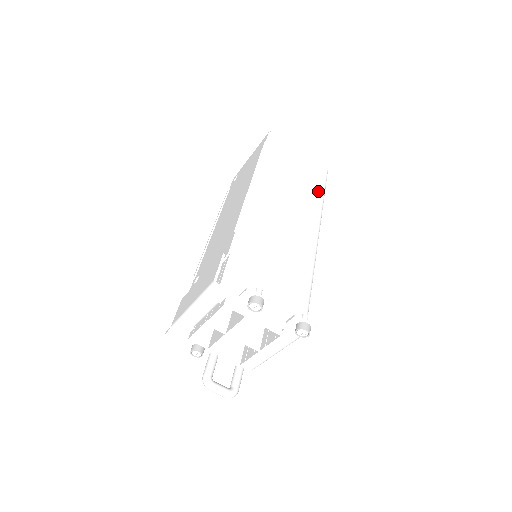
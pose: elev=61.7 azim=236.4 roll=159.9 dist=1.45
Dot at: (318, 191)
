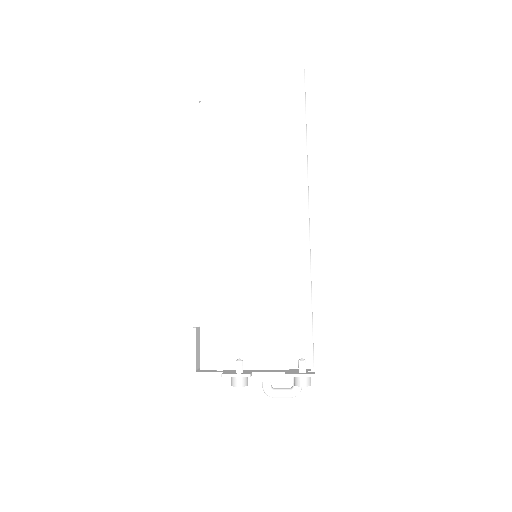
Dot at: (293, 128)
